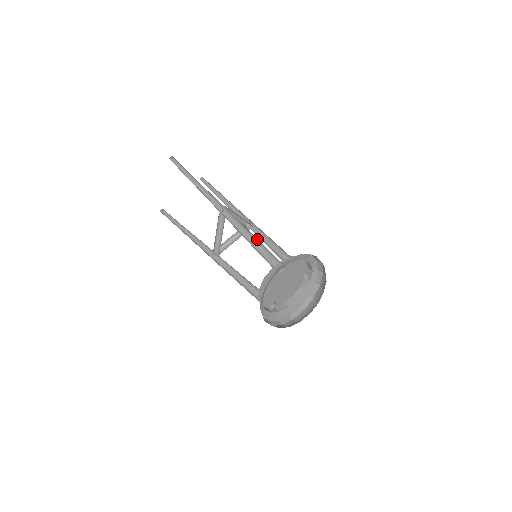
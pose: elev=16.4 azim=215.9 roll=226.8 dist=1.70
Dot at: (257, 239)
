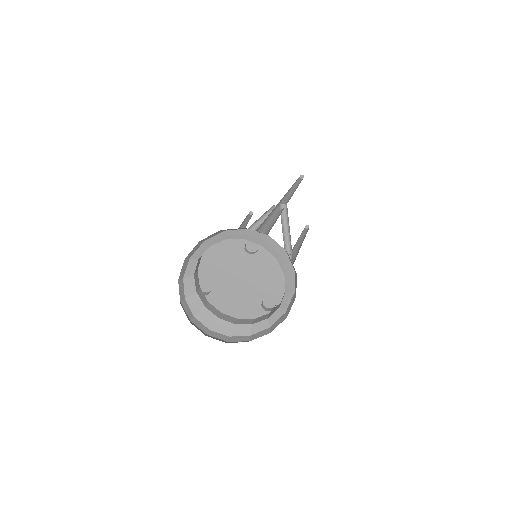
Dot at: occluded
